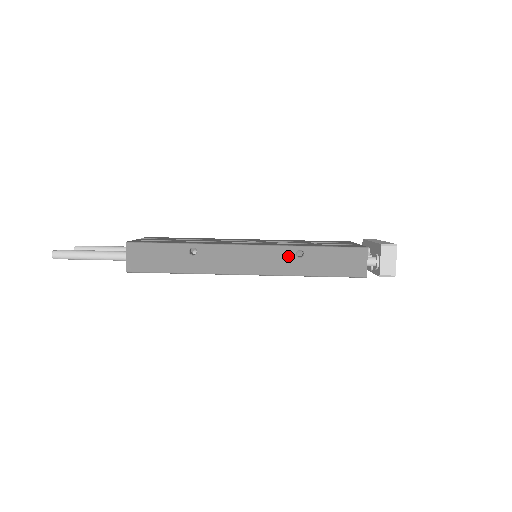
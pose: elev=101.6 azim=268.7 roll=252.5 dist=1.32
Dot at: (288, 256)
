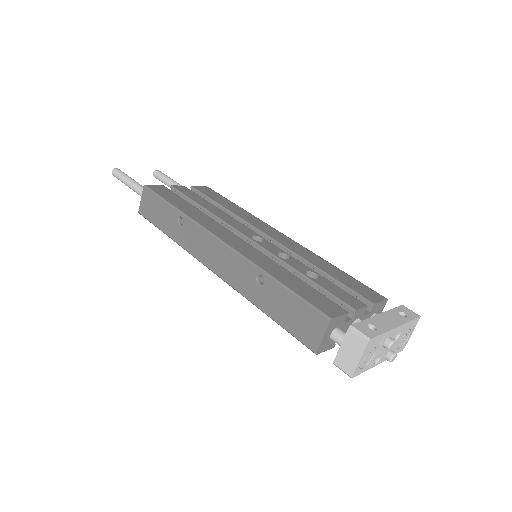
Dot at: (249, 275)
